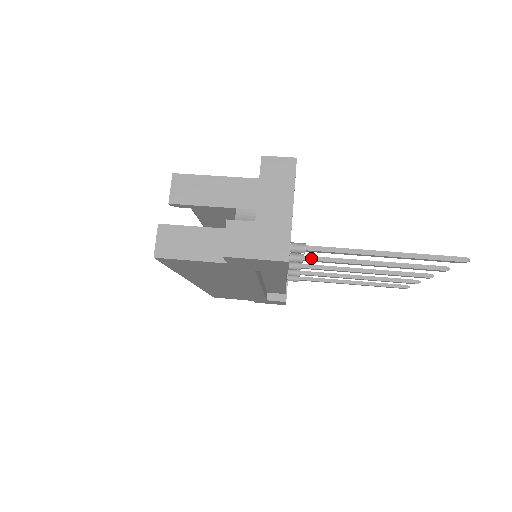
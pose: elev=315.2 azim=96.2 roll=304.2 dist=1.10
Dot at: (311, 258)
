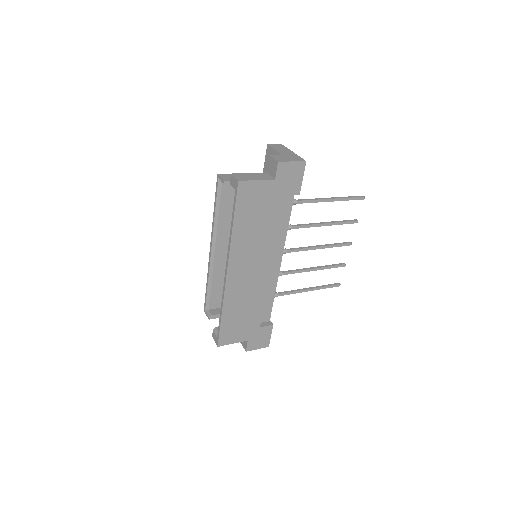
Dot at: (295, 225)
